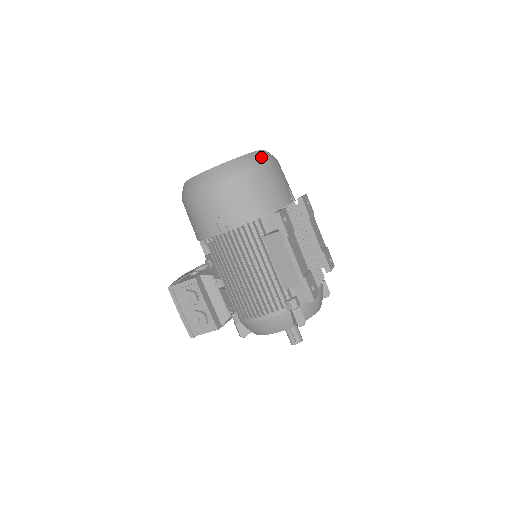
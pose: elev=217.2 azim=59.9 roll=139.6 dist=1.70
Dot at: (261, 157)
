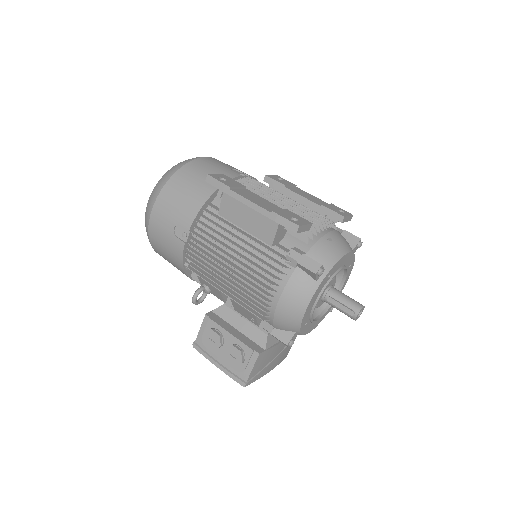
Dot at: (188, 160)
